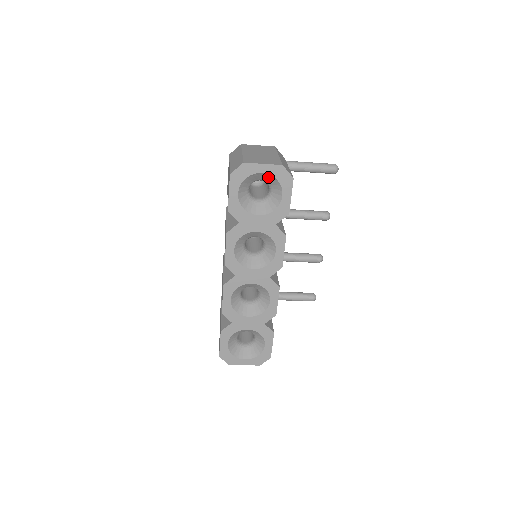
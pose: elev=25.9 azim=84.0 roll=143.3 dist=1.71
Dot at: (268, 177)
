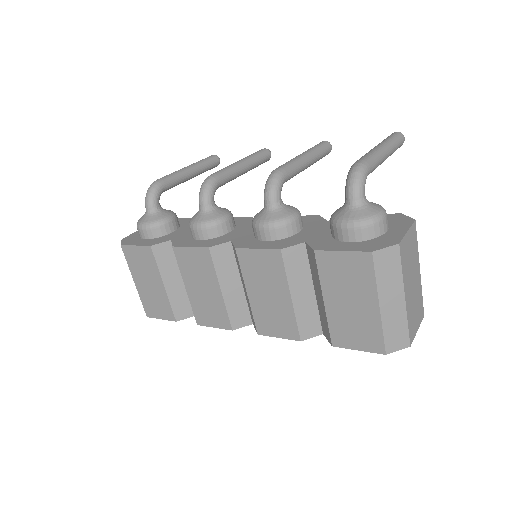
Dot at: occluded
